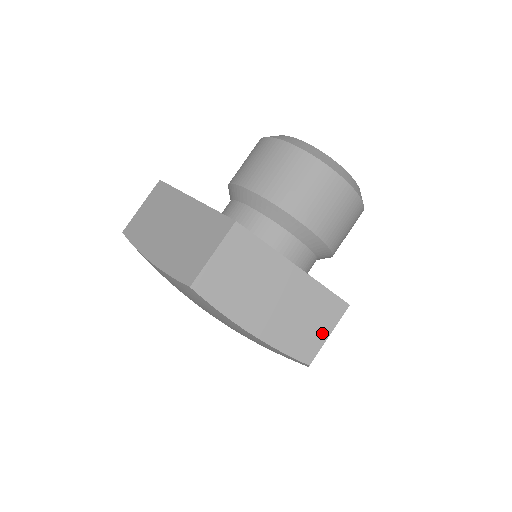
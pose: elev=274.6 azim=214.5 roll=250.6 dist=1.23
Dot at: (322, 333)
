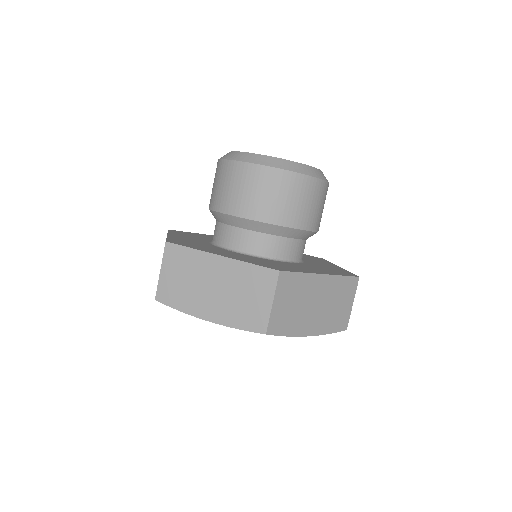
Dot at: (349, 306)
